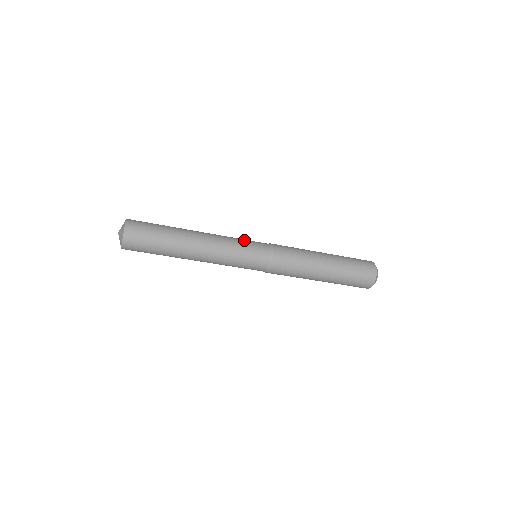
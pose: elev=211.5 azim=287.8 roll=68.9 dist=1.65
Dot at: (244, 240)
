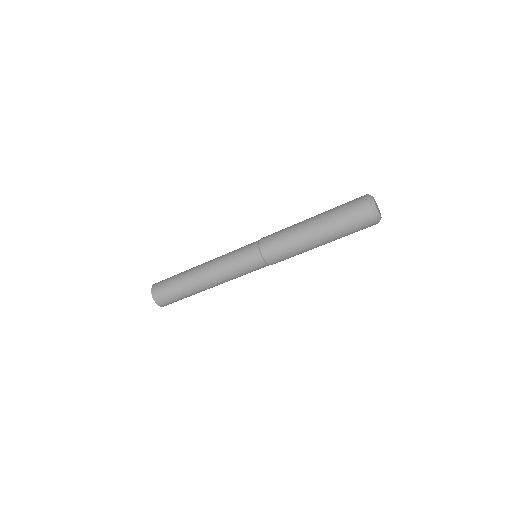
Dot at: (238, 249)
